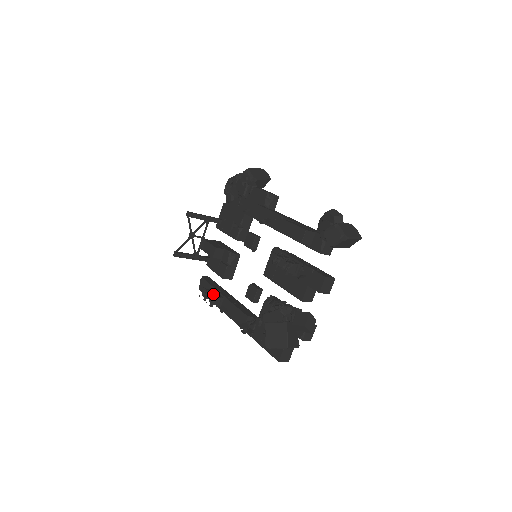
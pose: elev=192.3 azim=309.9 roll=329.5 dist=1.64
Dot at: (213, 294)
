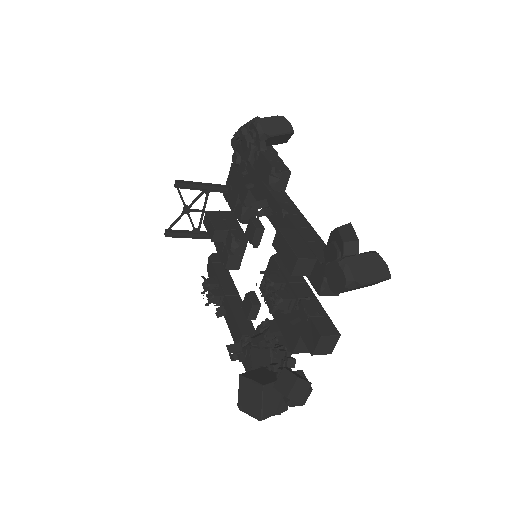
Dot at: (215, 286)
